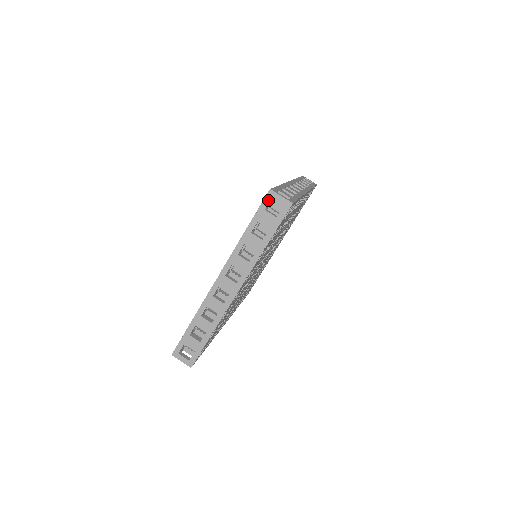
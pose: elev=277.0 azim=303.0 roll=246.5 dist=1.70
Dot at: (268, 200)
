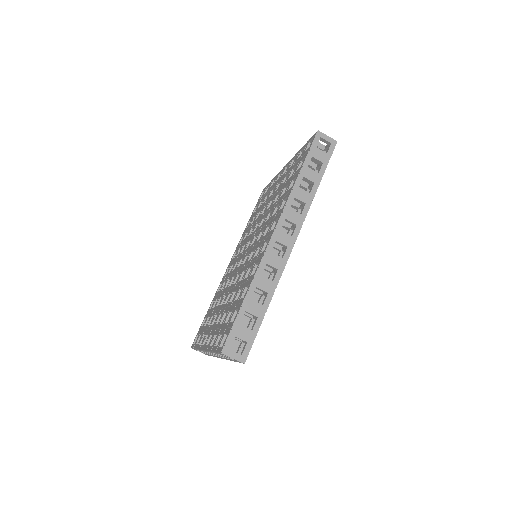
Dot at: (222, 354)
